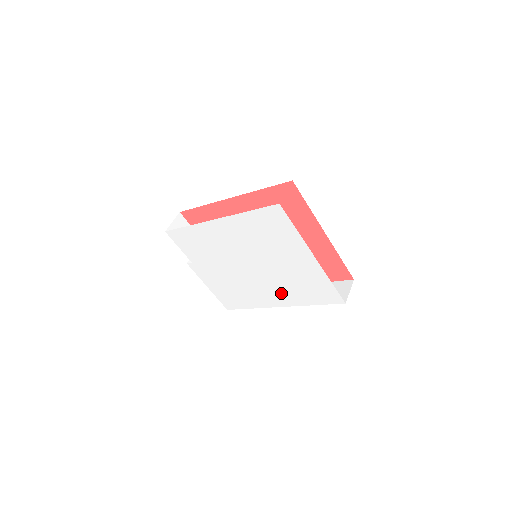
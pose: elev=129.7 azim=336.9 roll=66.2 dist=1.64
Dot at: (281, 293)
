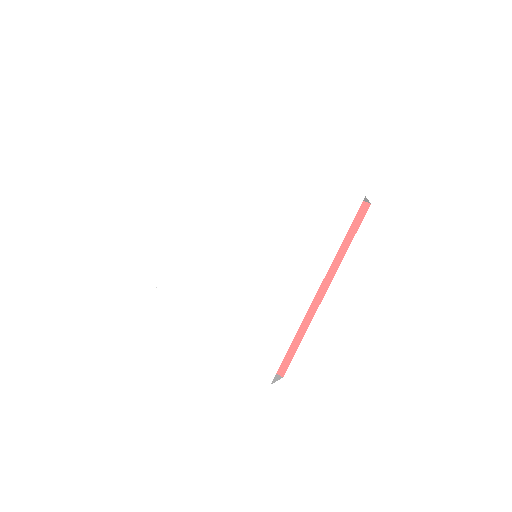
Dot at: (301, 263)
